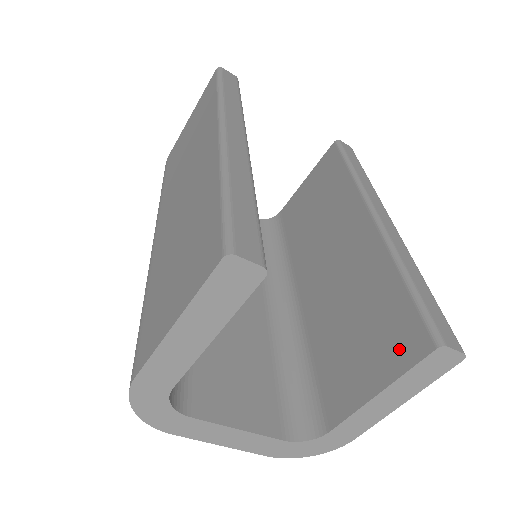
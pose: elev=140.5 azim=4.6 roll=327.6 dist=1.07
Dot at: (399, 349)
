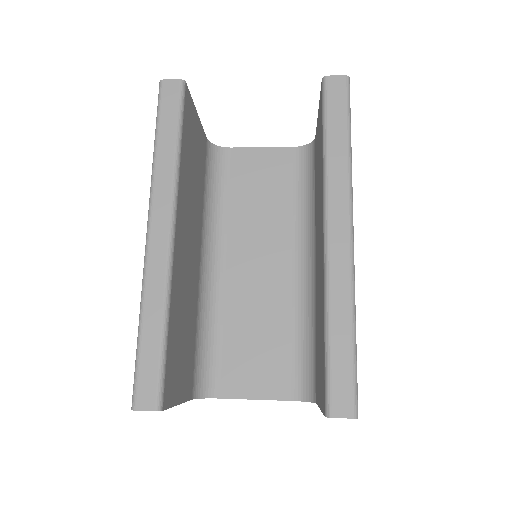
Dot at: (322, 391)
